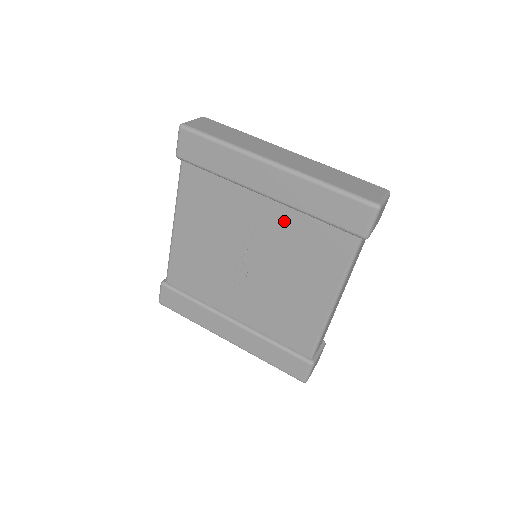
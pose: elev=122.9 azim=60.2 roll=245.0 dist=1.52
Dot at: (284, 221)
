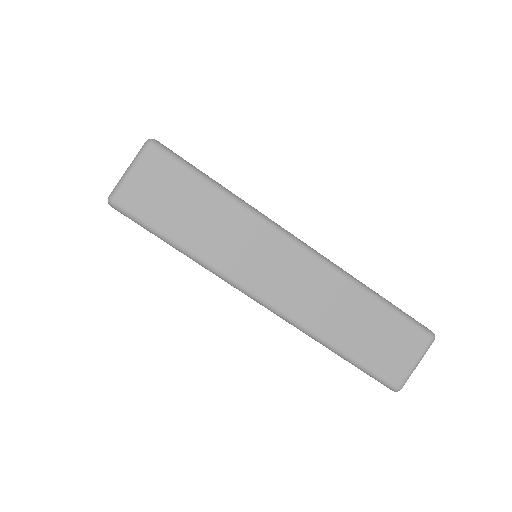
Dot at: occluded
